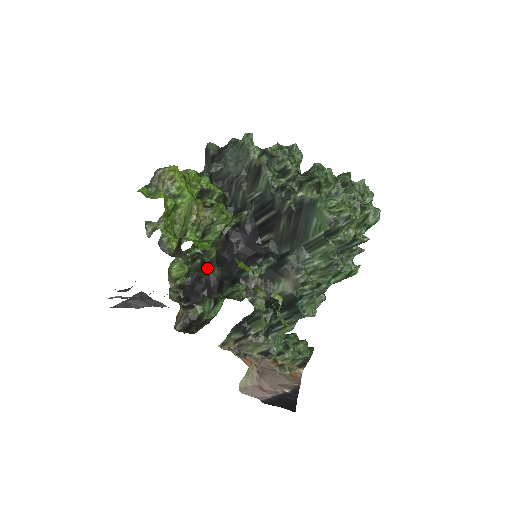
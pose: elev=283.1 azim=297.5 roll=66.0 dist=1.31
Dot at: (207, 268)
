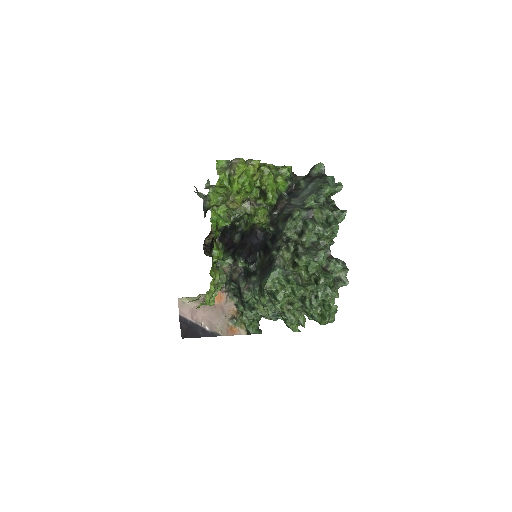
Dot at: (238, 232)
